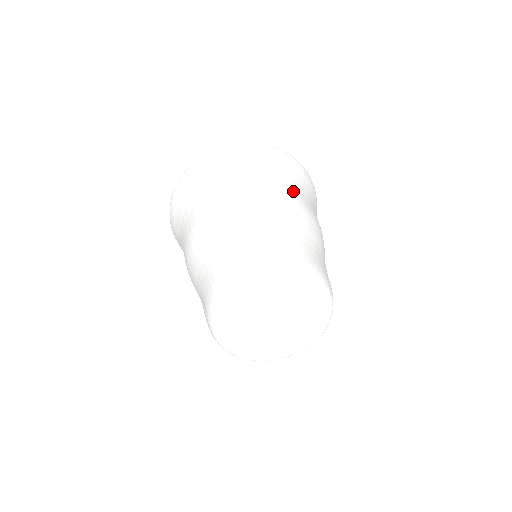
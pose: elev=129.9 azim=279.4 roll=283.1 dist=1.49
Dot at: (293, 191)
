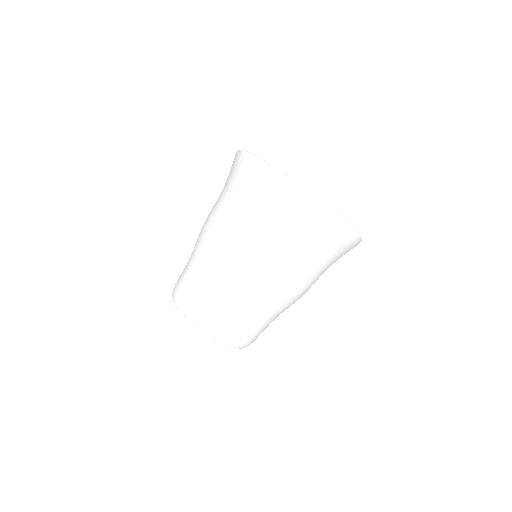
Dot at: (296, 266)
